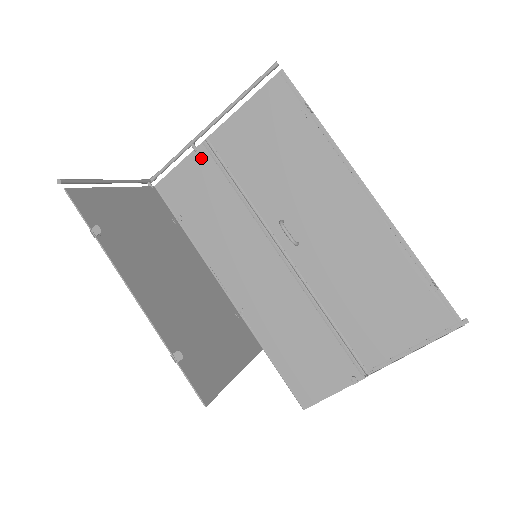
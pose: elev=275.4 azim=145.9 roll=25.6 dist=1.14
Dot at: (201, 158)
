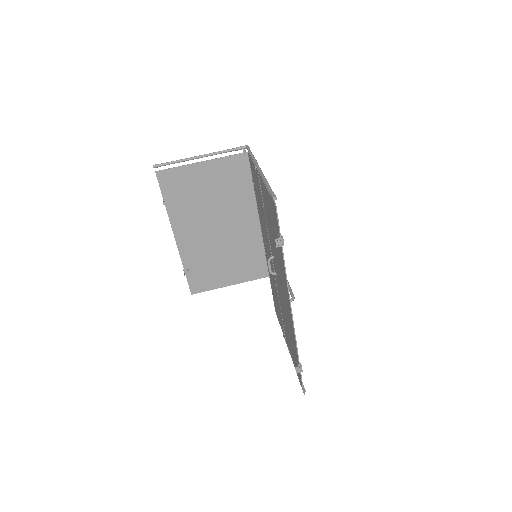
Dot at: (257, 176)
